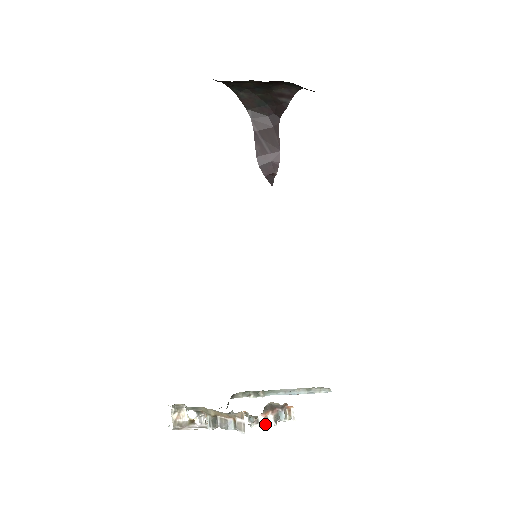
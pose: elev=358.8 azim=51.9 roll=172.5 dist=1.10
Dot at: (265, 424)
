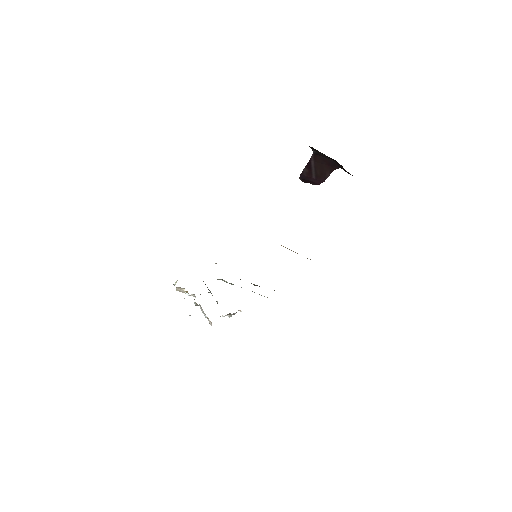
Dot at: (224, 316)
